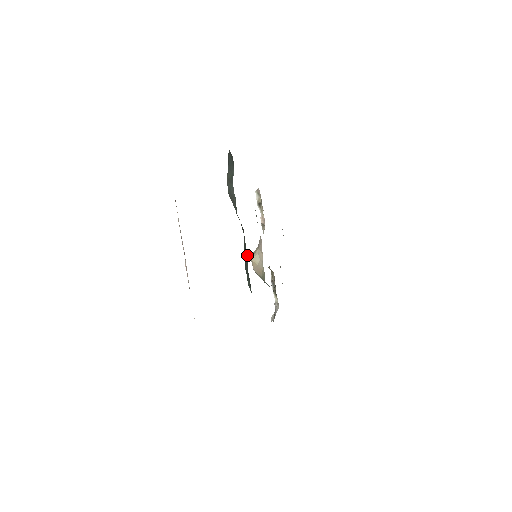
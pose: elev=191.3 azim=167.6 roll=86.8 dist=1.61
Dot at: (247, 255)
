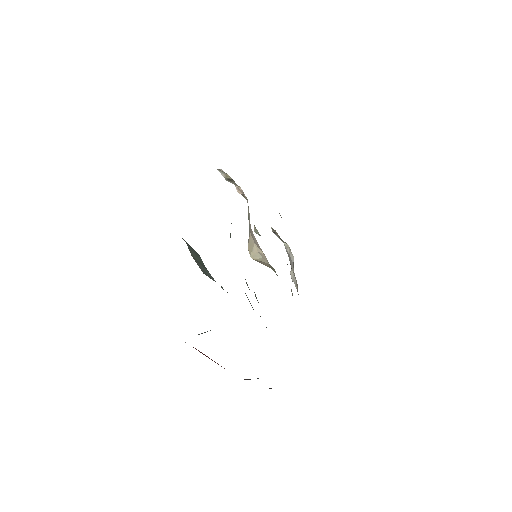
Dot at: occluded
